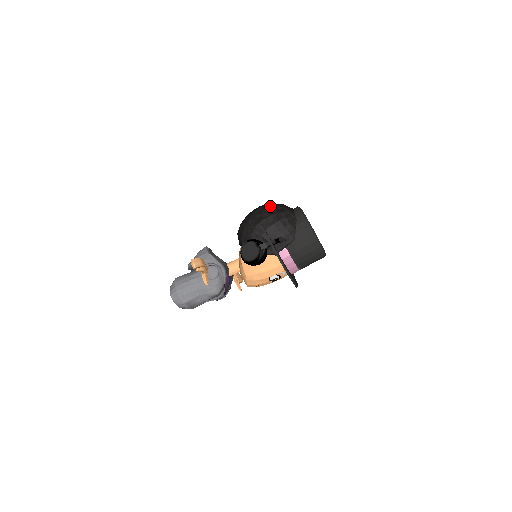
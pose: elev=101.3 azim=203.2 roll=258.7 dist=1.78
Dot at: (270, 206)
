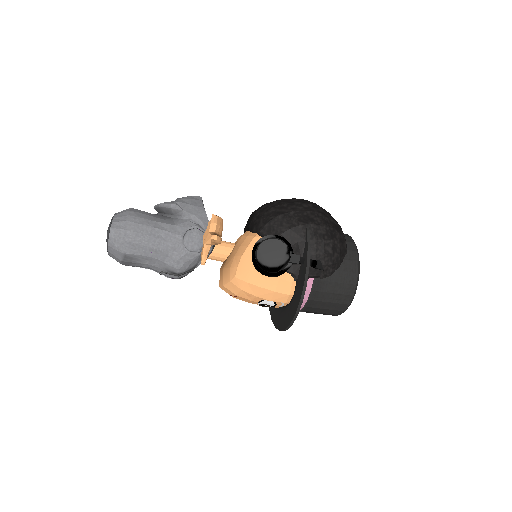
Dot at: (324, 211)
